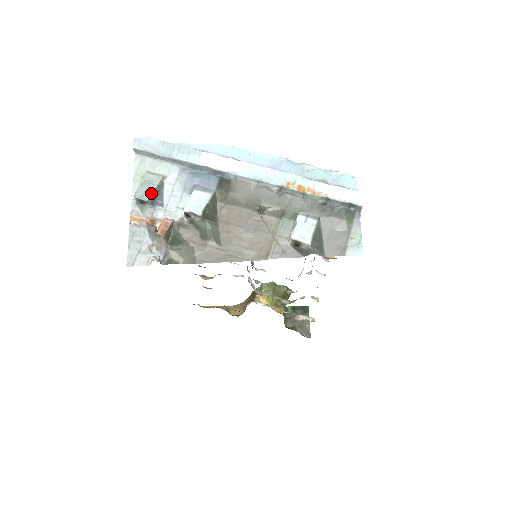
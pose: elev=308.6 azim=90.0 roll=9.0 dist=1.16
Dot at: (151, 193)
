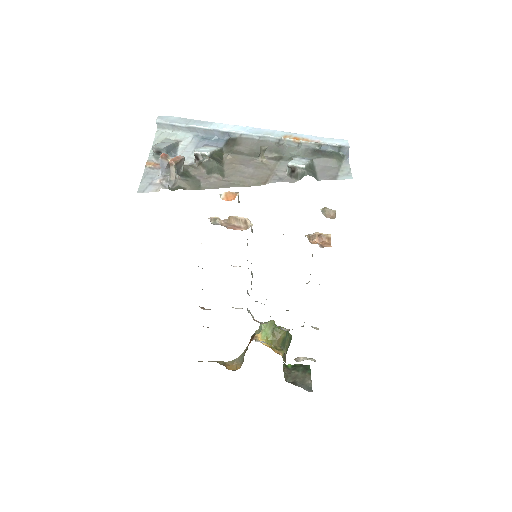
Dot at: (167, 145)
